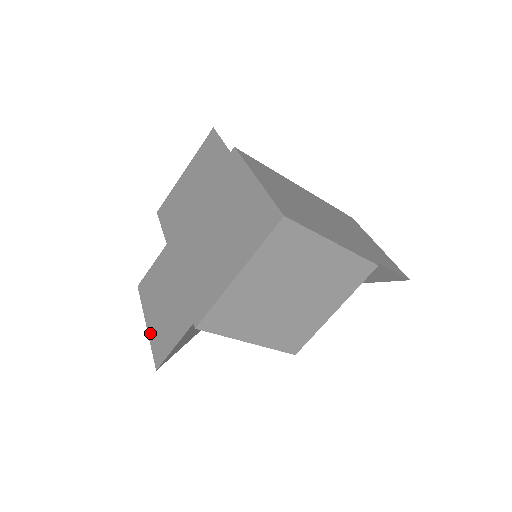
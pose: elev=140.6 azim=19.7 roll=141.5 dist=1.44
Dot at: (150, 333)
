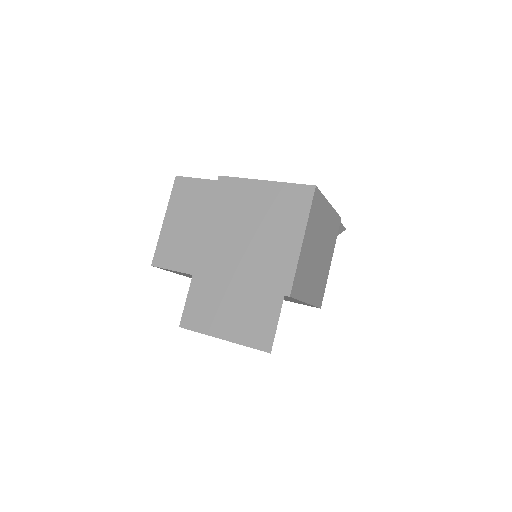
Dot at: (235, 340)
